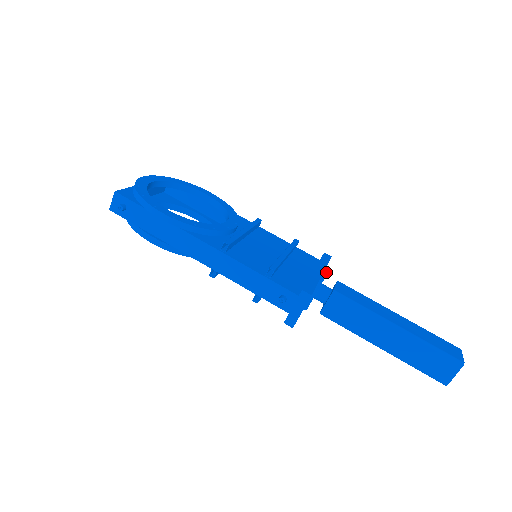
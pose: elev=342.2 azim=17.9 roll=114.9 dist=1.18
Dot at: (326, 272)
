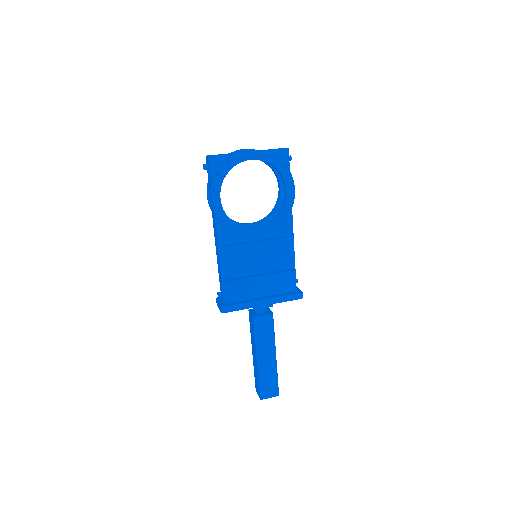
Dot at: (269, 306)
